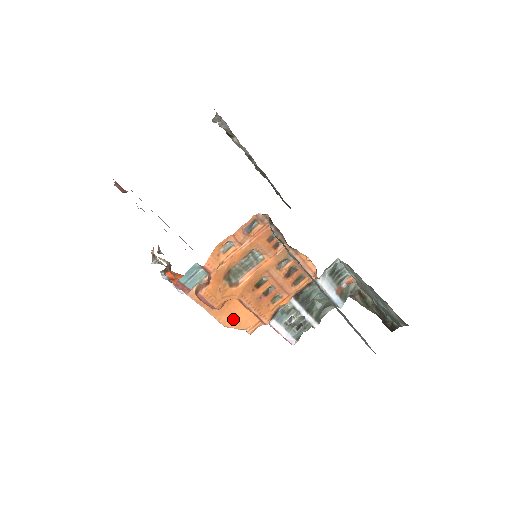
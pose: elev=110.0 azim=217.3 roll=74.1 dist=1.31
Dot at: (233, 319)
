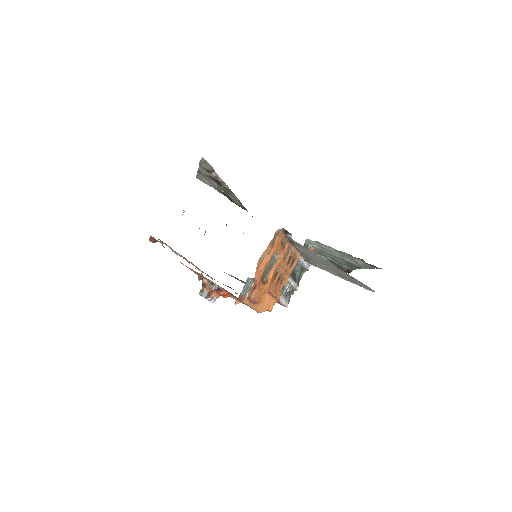
Dot at: (263, 306)
